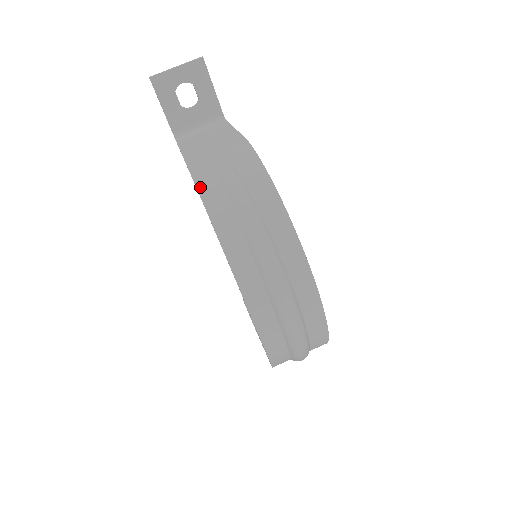
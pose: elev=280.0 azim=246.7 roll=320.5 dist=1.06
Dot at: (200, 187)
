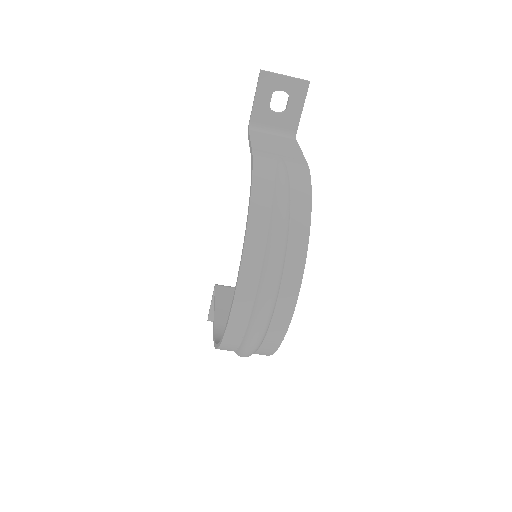
Dot at: (255, 178)
